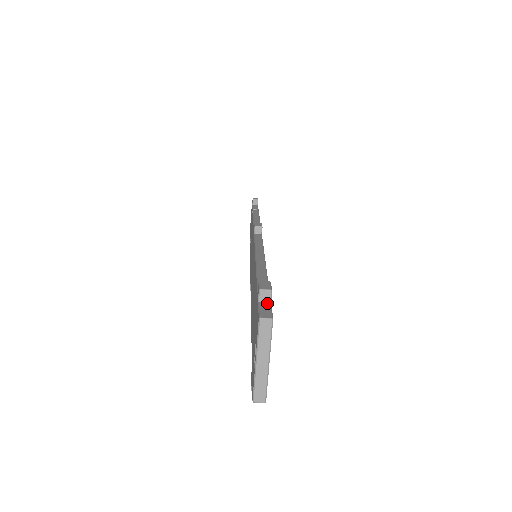
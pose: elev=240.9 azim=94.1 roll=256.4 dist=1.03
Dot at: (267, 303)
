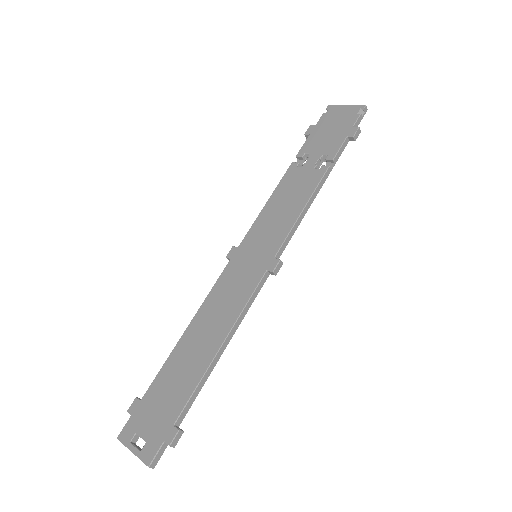
Dot at: (166, 446)
